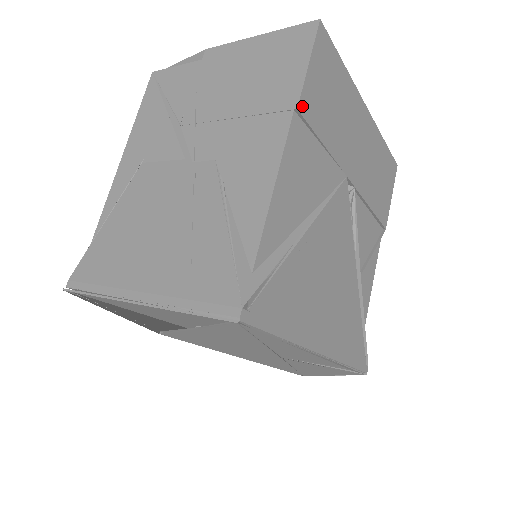
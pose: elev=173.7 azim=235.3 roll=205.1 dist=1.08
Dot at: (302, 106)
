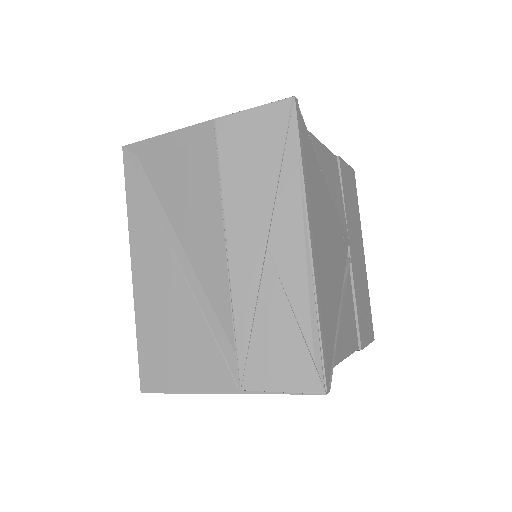
Dot at: (341, 161)
